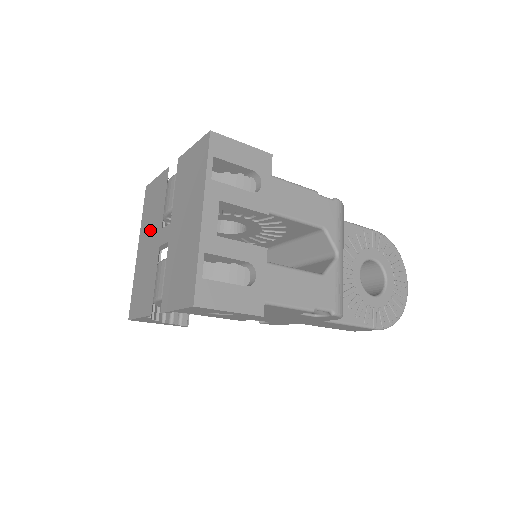
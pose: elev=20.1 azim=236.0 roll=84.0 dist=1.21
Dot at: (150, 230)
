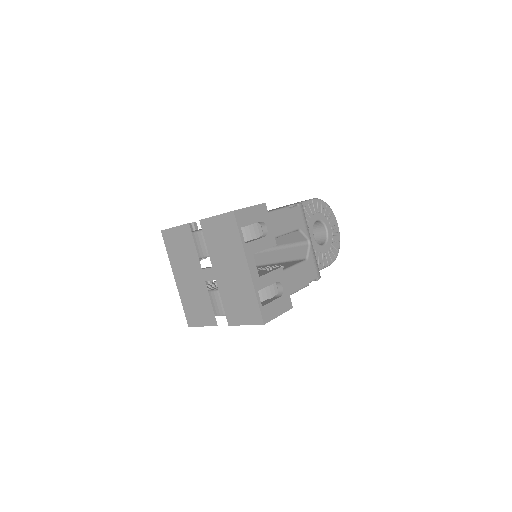
Dot at: (186, 267)
